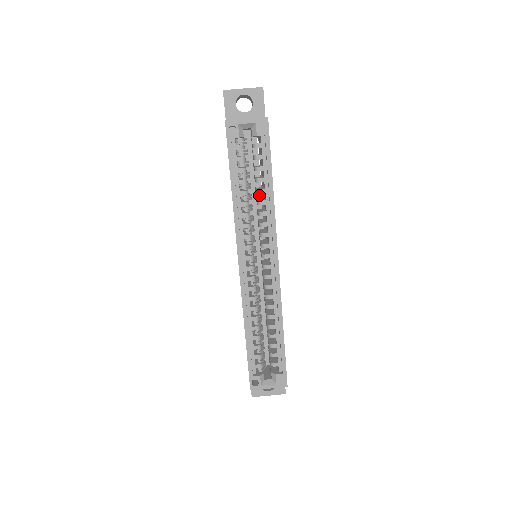
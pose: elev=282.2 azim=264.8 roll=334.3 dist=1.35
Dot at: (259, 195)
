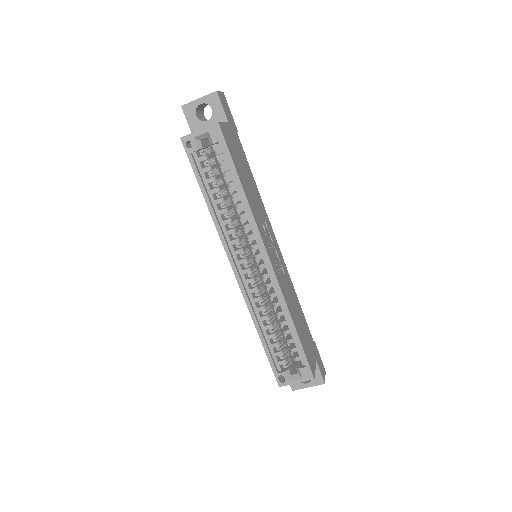
Dot at: occluded
